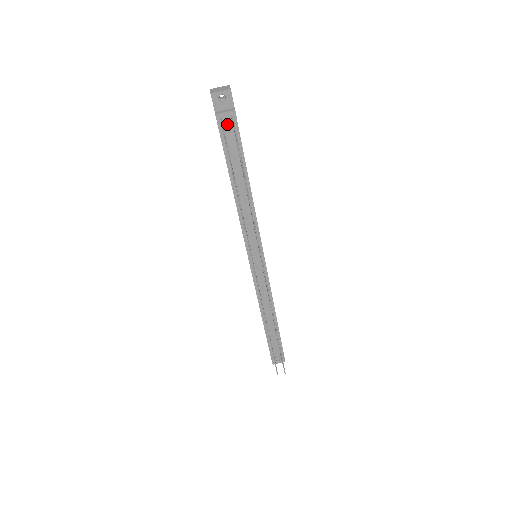
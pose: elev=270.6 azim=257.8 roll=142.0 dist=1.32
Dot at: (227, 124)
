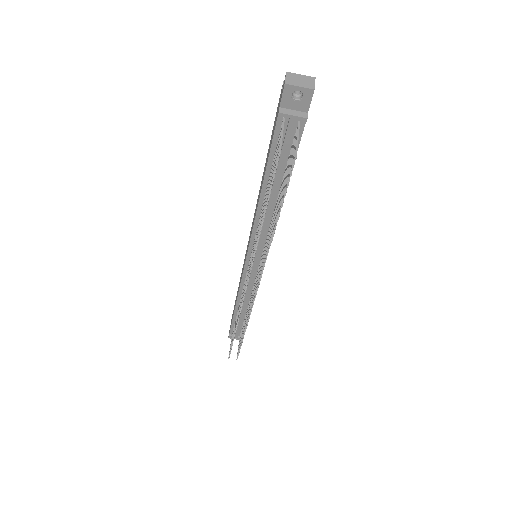
Dot at: (289, 129)
